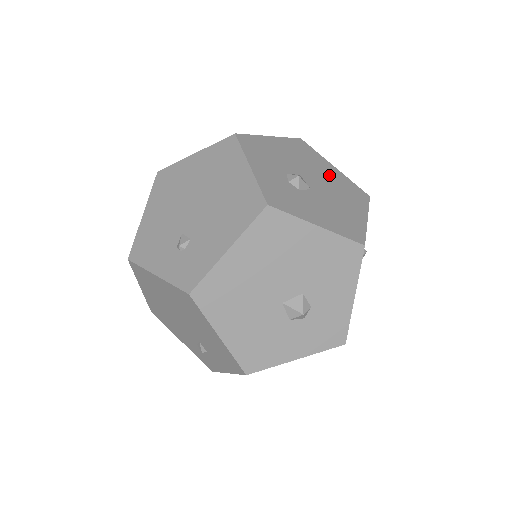
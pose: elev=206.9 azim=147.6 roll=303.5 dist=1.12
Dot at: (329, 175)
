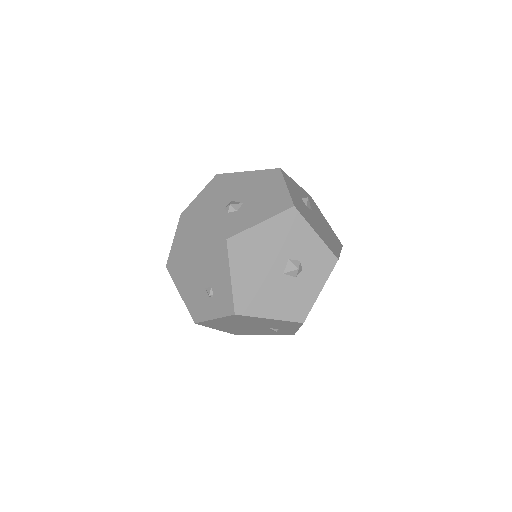
Dot at: (247, 181)
